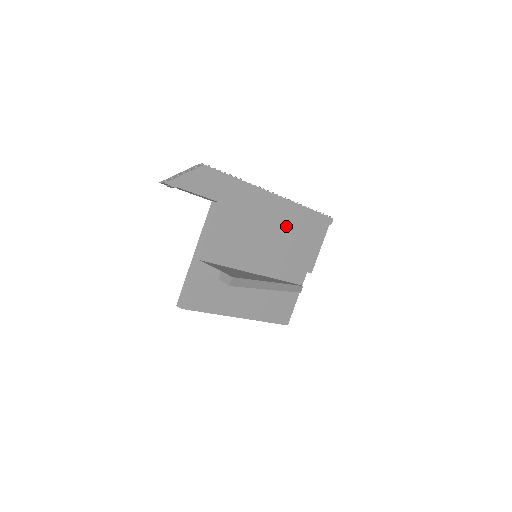
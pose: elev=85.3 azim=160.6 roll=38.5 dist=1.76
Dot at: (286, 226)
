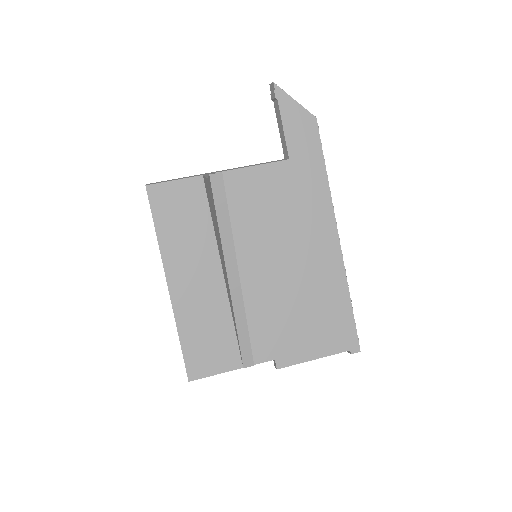
Dot at: (313, 277)
